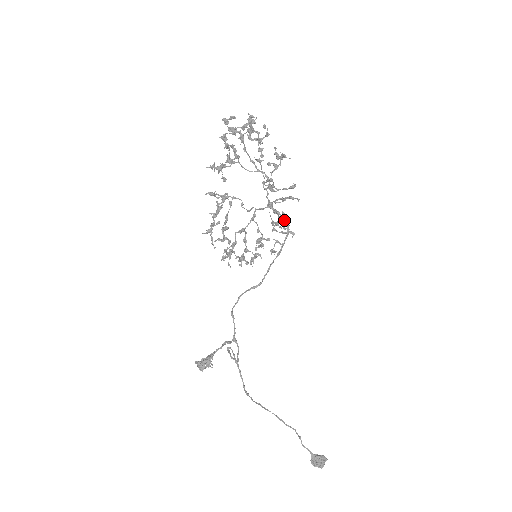
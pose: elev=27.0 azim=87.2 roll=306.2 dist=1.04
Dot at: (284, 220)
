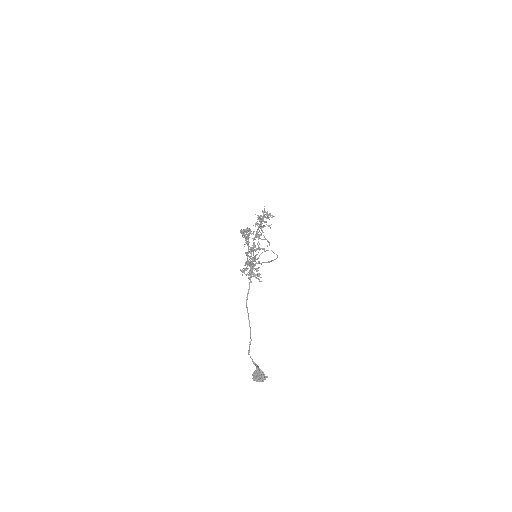
Dot at: (276, 254)
